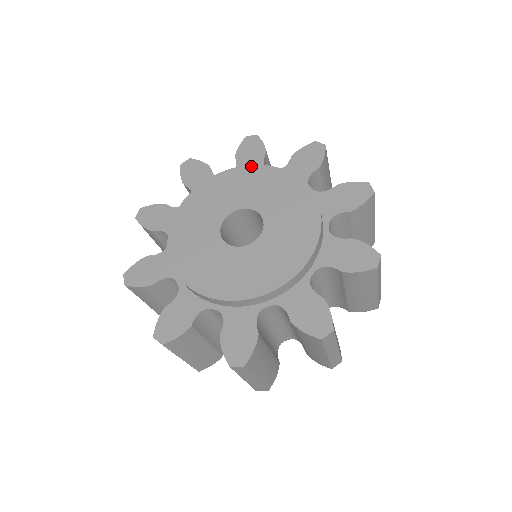
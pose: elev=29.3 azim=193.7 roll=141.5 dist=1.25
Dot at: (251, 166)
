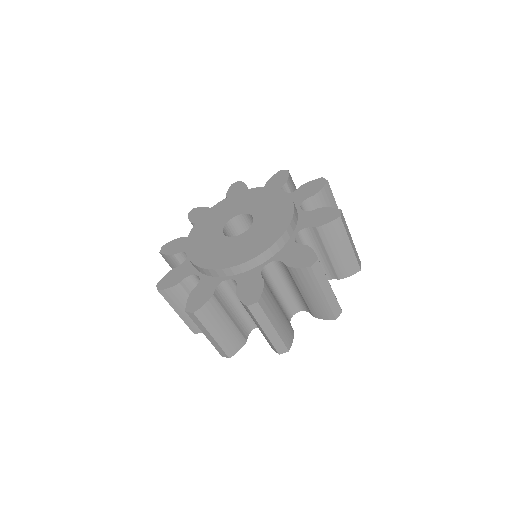
Dot at: (238, 193)
